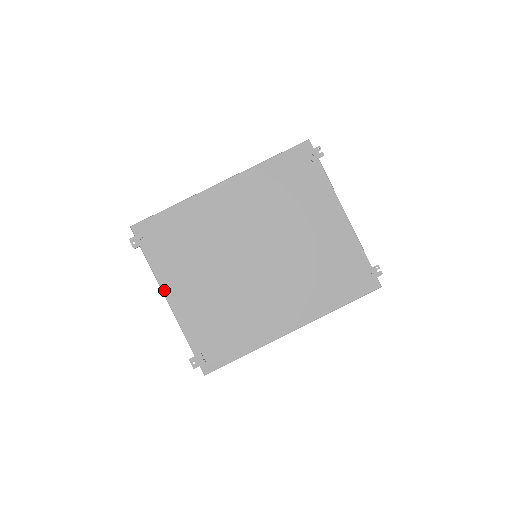
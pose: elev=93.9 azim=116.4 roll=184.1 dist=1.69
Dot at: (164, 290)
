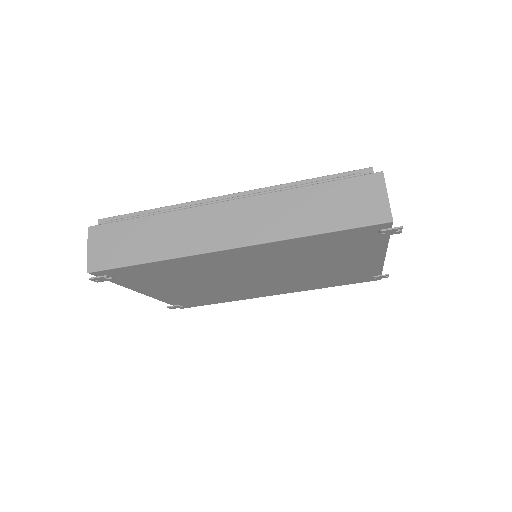
Dot at: (140, 292)
